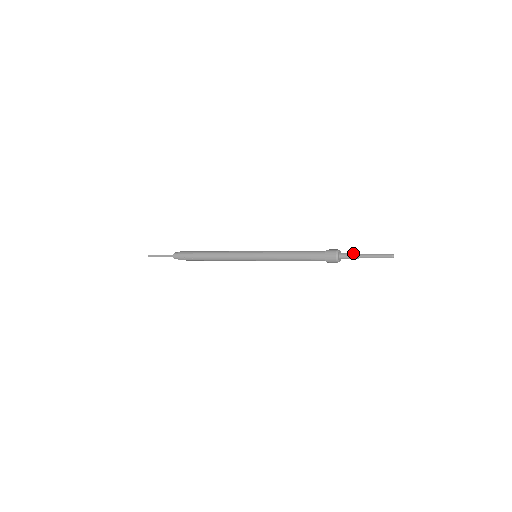
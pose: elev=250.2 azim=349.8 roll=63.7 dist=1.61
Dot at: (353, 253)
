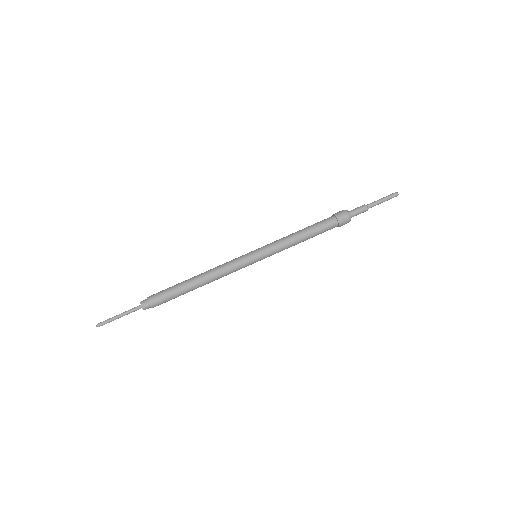
Dot at: (360, 206)
